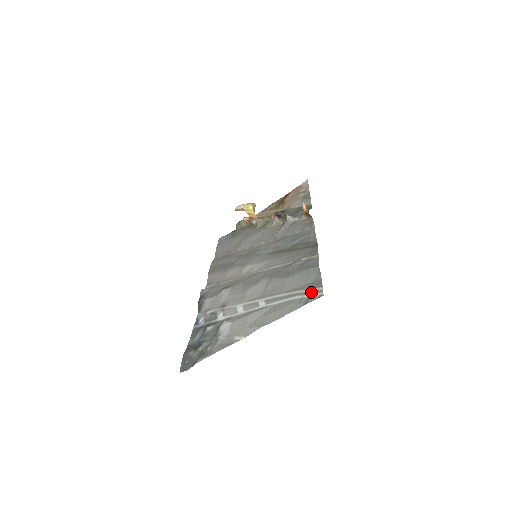
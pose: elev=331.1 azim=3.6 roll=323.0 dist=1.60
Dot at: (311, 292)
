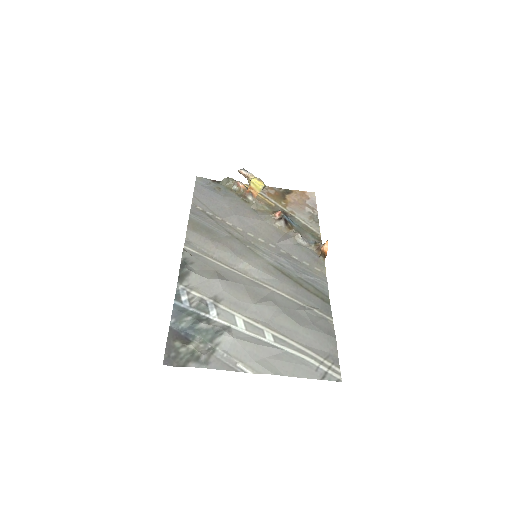
Dot at: (328, 367)
